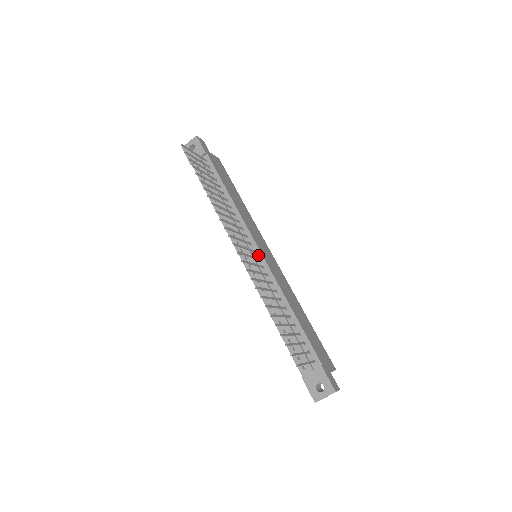
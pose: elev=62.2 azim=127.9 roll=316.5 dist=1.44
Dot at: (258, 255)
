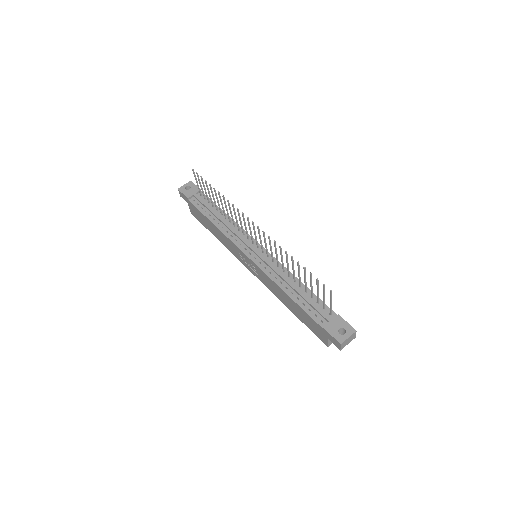
Dot at: (261, 250)
